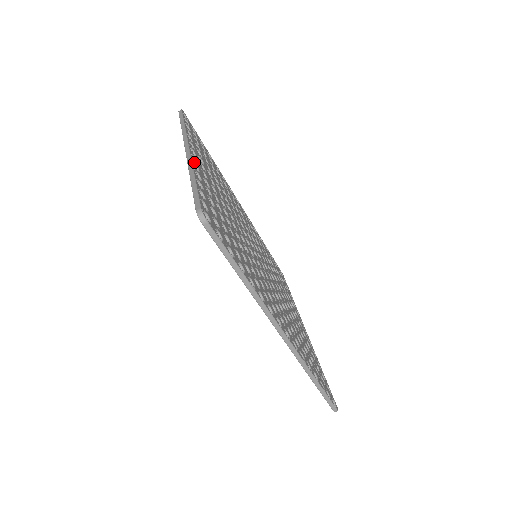
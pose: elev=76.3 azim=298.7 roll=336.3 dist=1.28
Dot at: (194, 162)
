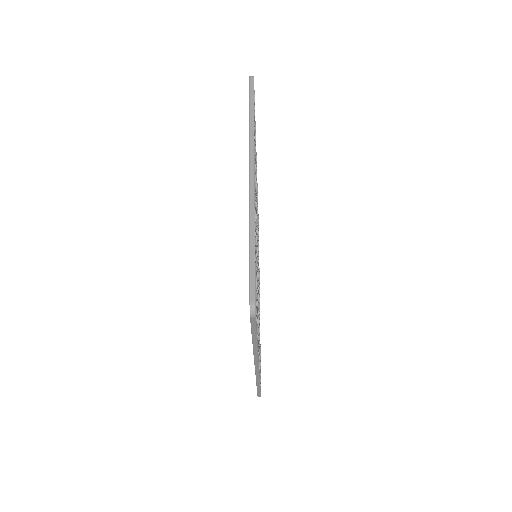
Dot at: occluded
